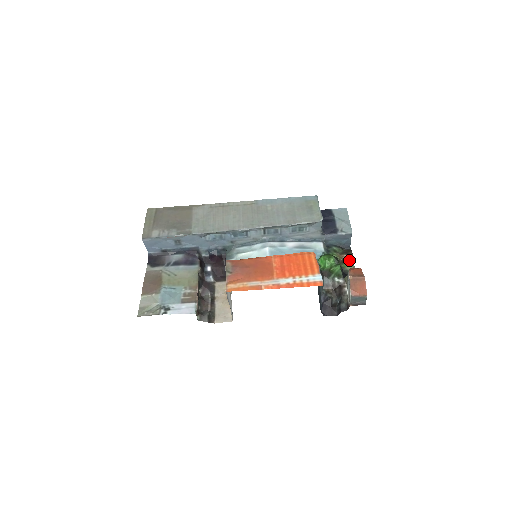
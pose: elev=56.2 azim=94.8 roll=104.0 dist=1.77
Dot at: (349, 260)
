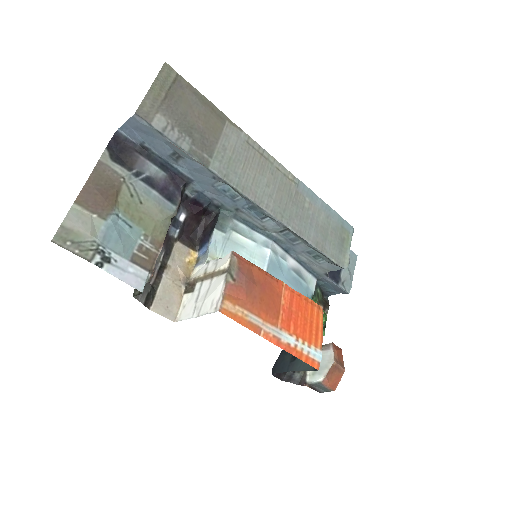
Dot at: occluded
